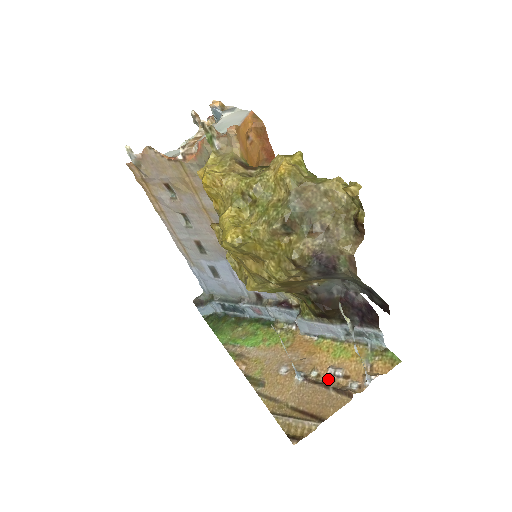
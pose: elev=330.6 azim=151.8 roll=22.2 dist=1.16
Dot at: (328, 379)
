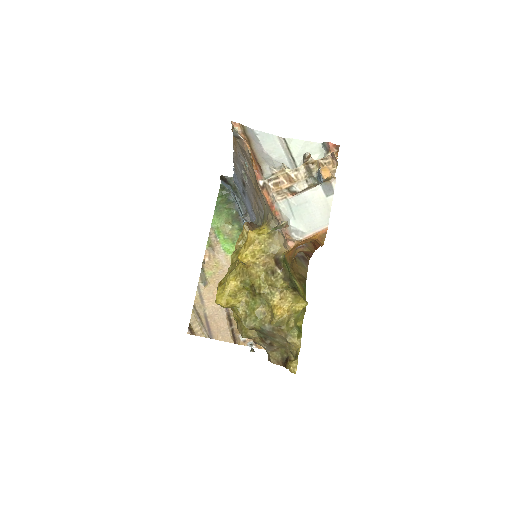
Dot at: occluded
